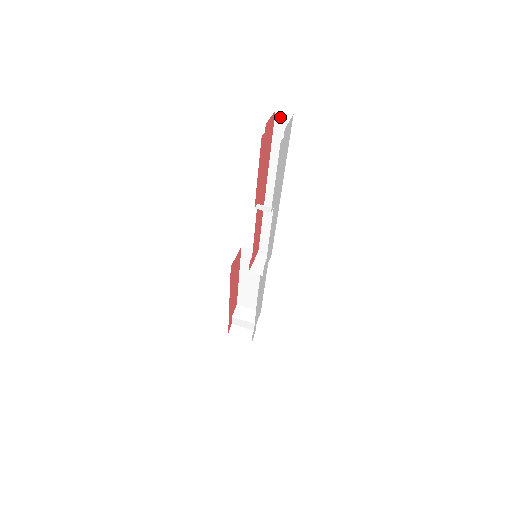
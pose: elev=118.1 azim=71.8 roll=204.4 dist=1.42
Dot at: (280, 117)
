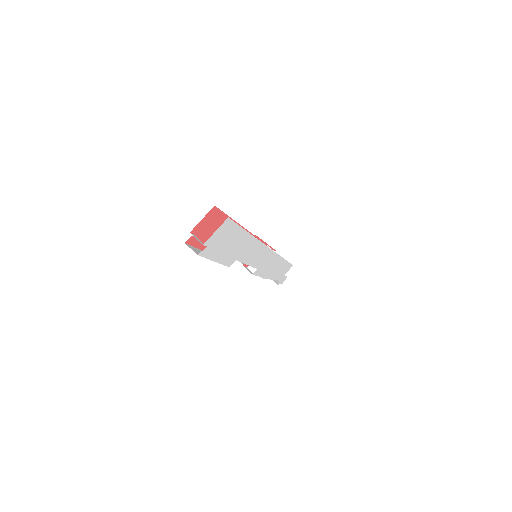
Dot at: occluded
